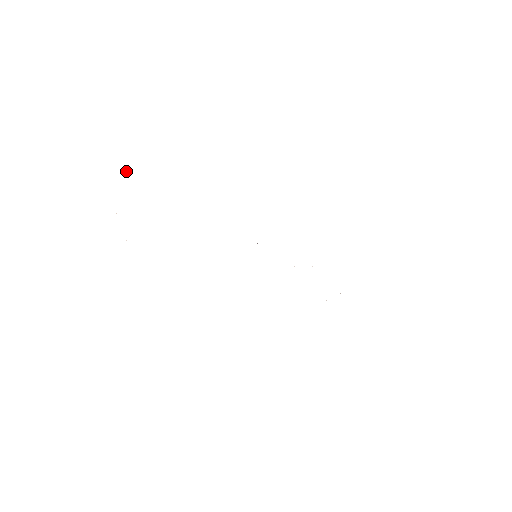
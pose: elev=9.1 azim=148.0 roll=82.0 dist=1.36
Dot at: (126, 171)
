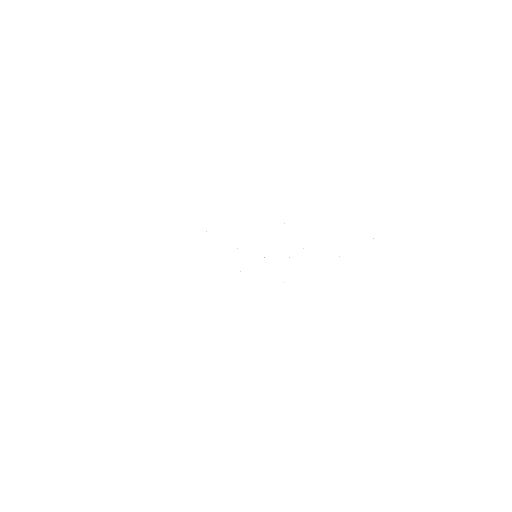
Dot at: occluded
